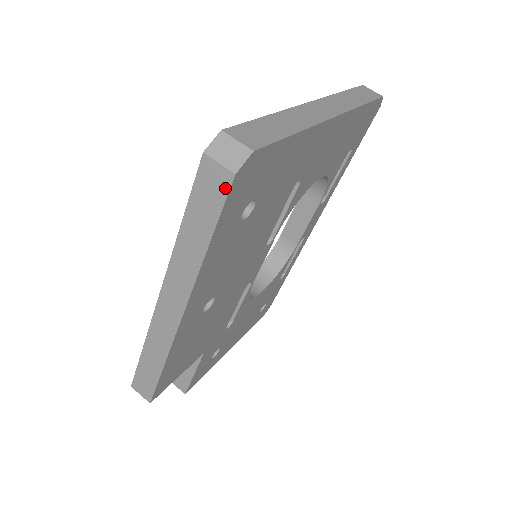
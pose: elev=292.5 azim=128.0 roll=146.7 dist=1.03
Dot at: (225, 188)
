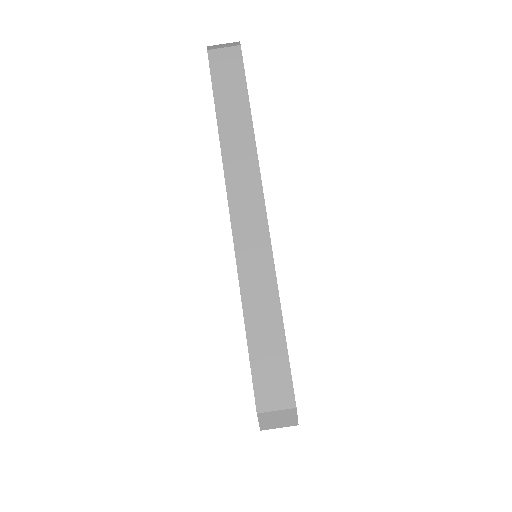
Dot at: occluded
